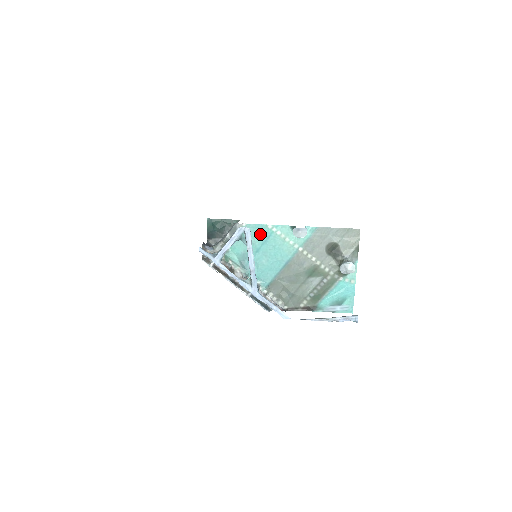
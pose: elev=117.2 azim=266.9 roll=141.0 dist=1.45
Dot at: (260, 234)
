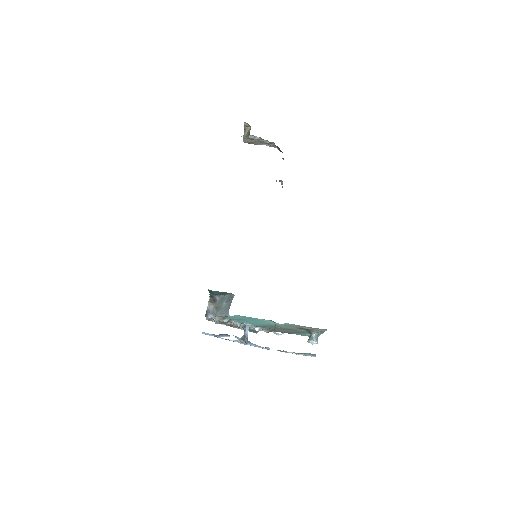
Dot at: (249, 318)
